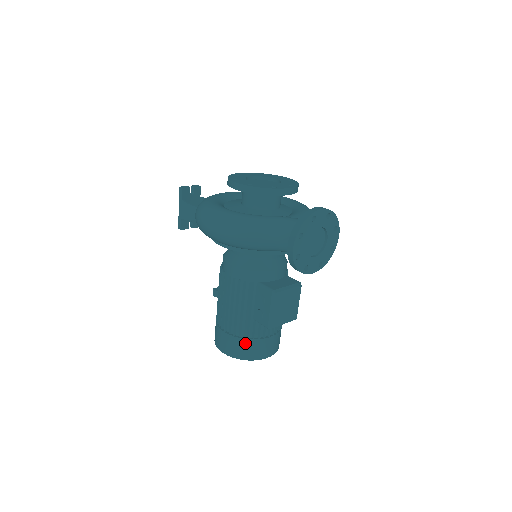
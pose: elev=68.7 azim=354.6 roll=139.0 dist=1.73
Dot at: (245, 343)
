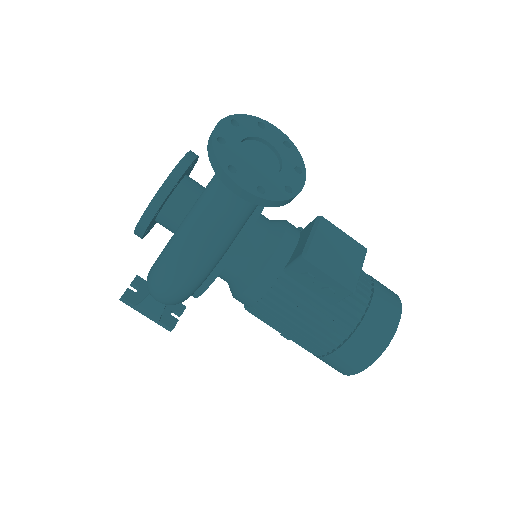
Dot at: (360, 335)
